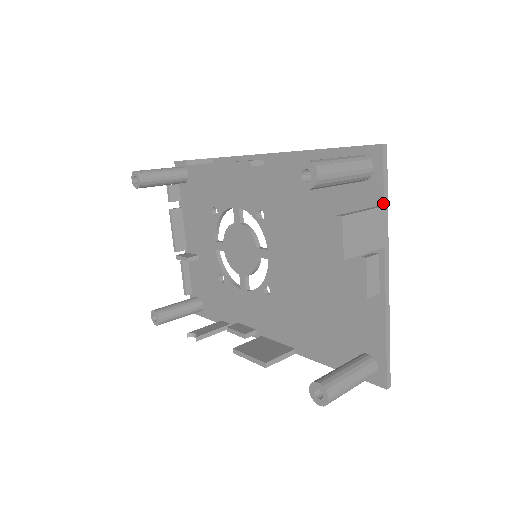
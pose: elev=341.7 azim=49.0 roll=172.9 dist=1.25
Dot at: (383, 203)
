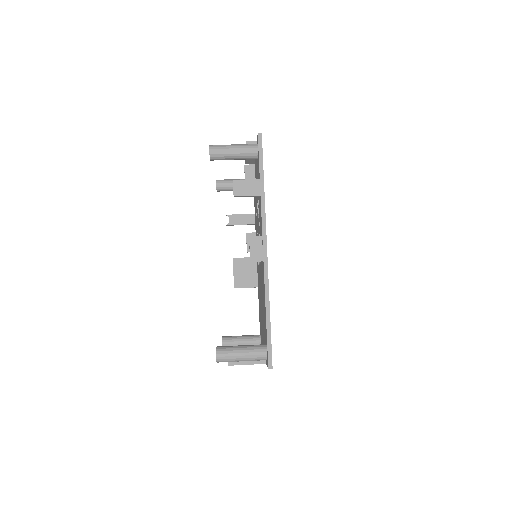
Dot at: (266, 364)
